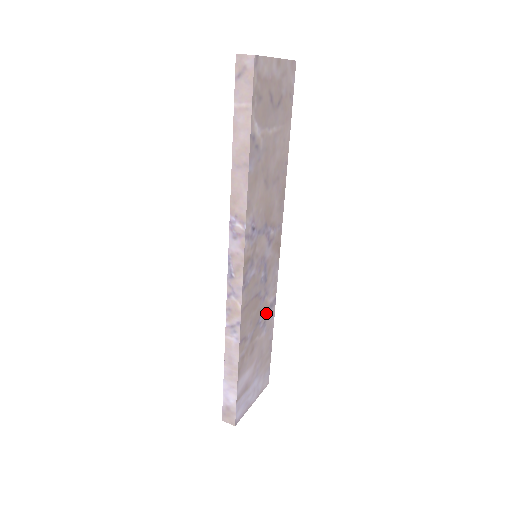
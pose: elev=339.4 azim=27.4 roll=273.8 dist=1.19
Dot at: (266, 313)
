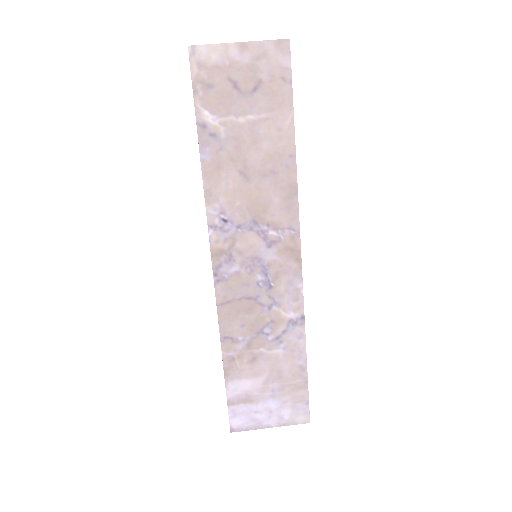
Dot at: (281, 327)
